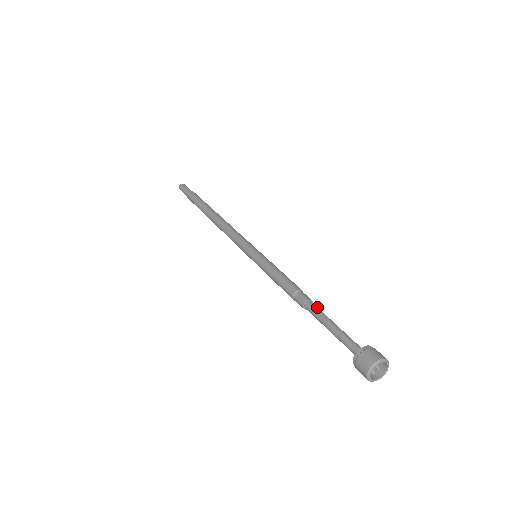
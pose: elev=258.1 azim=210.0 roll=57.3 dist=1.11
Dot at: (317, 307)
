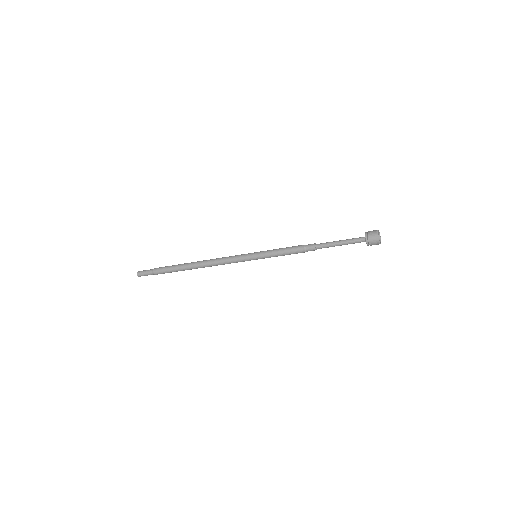
Dot at: (323, 243)
